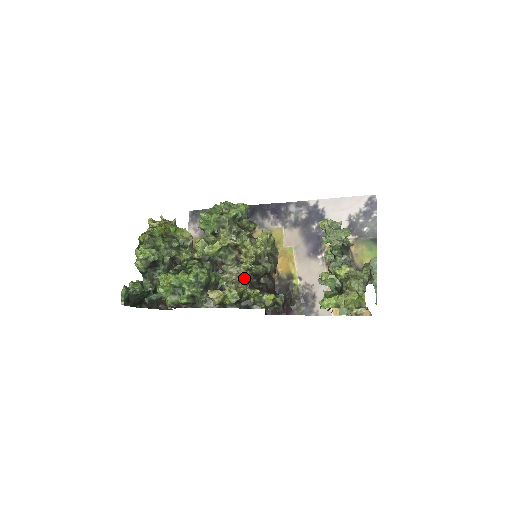
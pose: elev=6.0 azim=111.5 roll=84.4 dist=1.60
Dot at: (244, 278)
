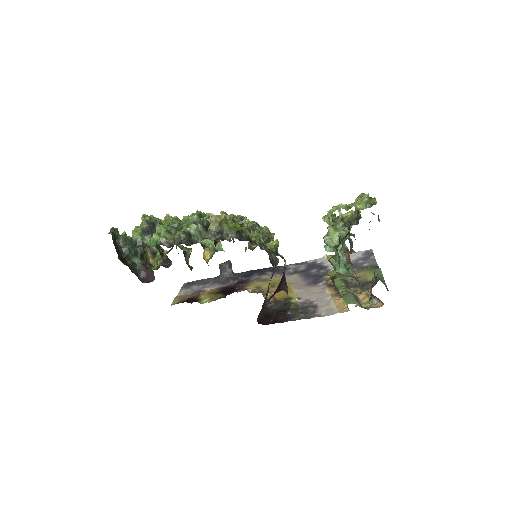
Dot at: occluded
